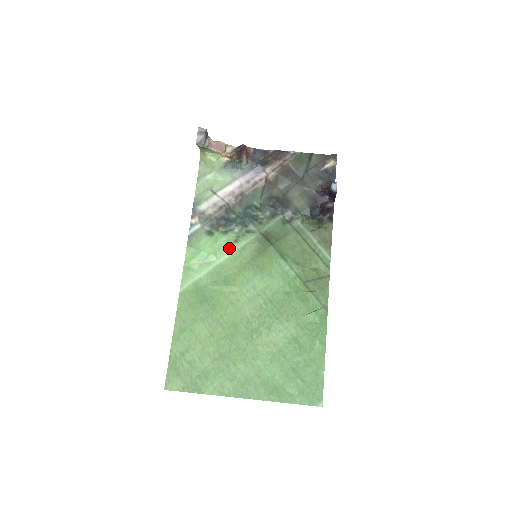
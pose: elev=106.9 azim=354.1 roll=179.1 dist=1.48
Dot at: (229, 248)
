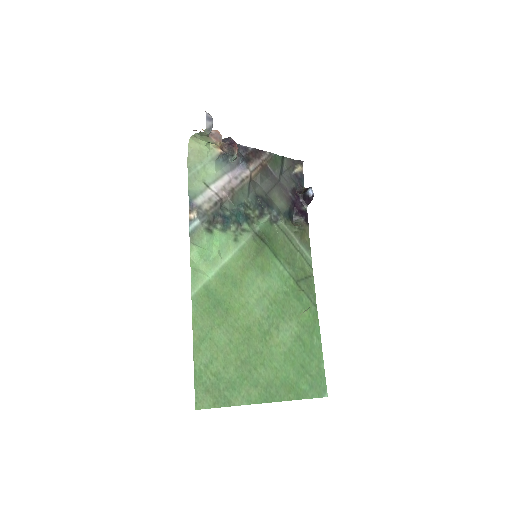
Dot at: (231, 247)
